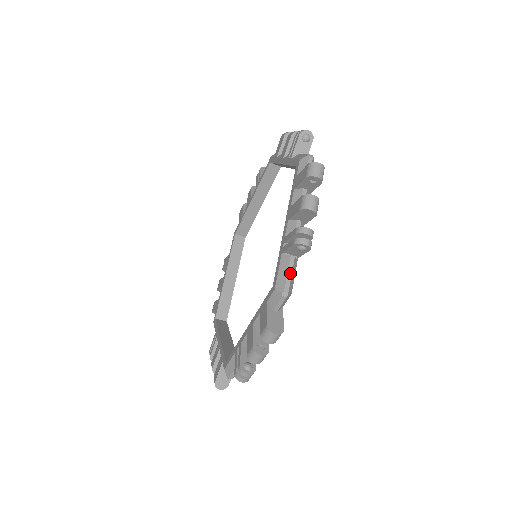
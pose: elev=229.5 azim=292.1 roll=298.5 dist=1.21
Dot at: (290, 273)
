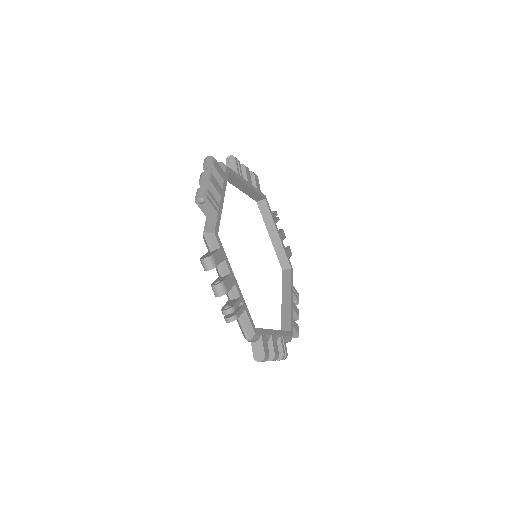
Dot at: (243, 327)
